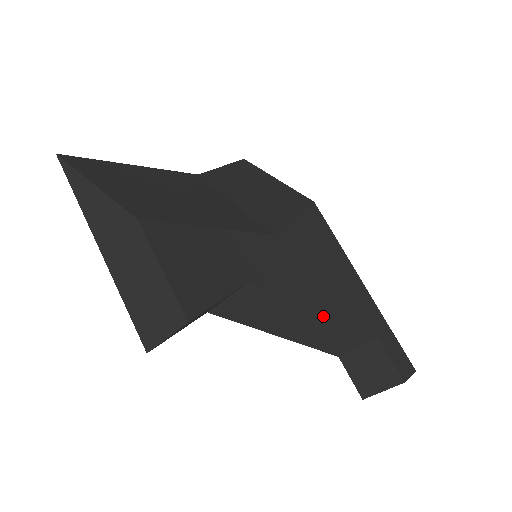
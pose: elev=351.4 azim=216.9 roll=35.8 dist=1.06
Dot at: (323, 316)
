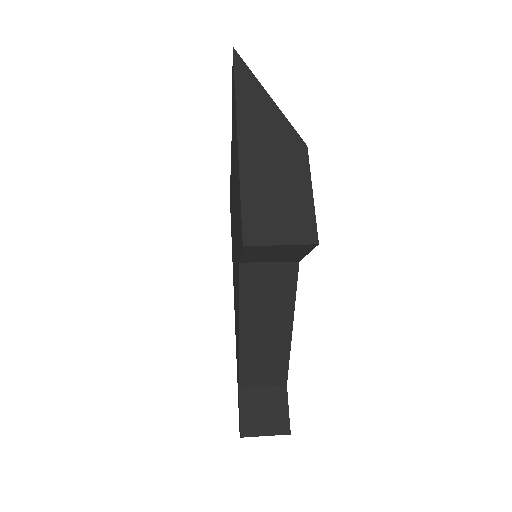
Dot at: (289, 335)
